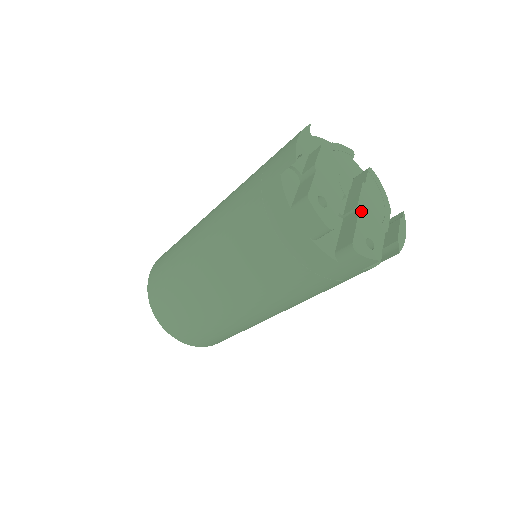
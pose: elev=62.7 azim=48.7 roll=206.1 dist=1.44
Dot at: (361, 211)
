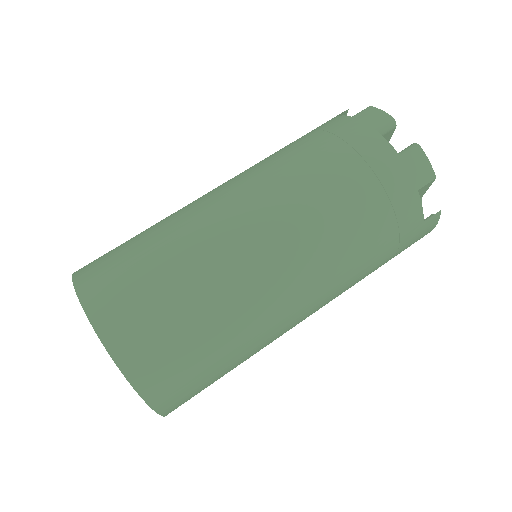
Dot at: occluded
